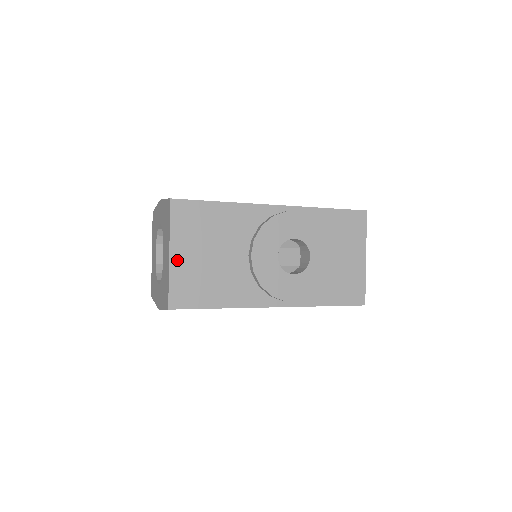
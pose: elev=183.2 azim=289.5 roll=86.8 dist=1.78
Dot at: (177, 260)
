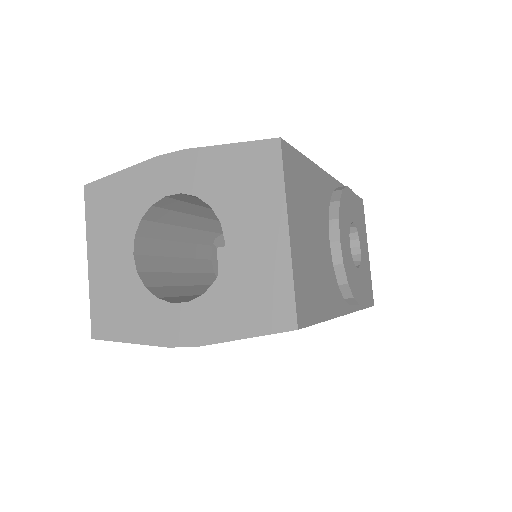
Dot at: (295, 243)
